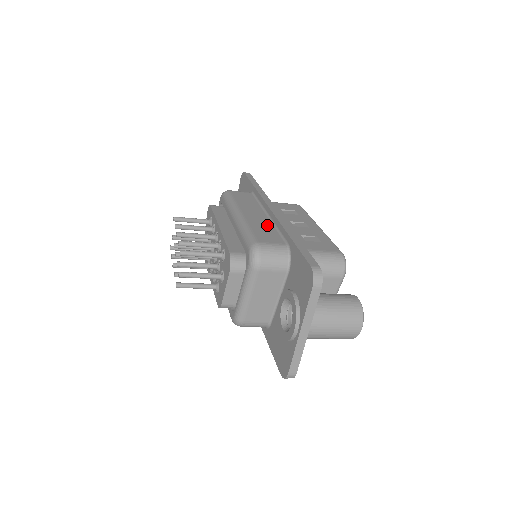
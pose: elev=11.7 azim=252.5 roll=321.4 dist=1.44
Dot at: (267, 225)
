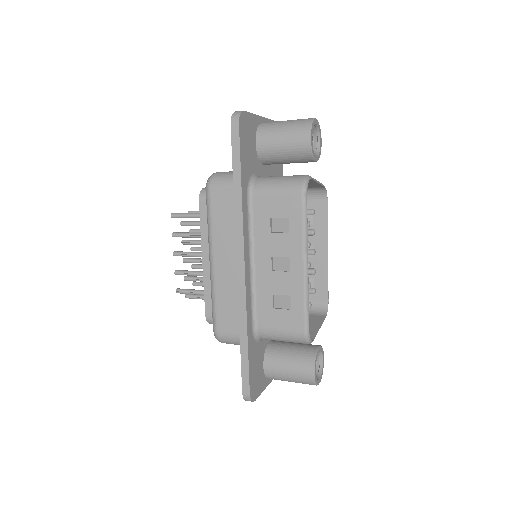
Dot at: (233, 292)
